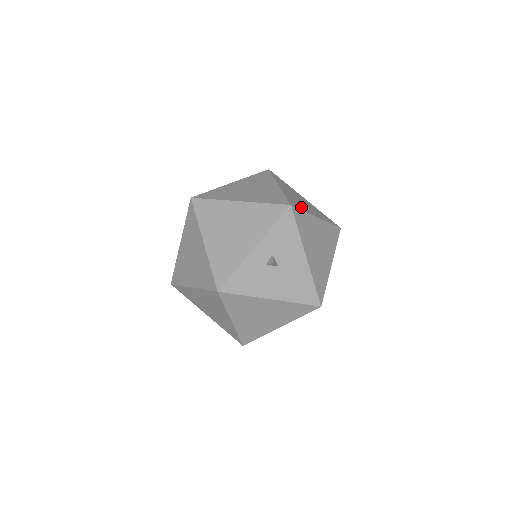
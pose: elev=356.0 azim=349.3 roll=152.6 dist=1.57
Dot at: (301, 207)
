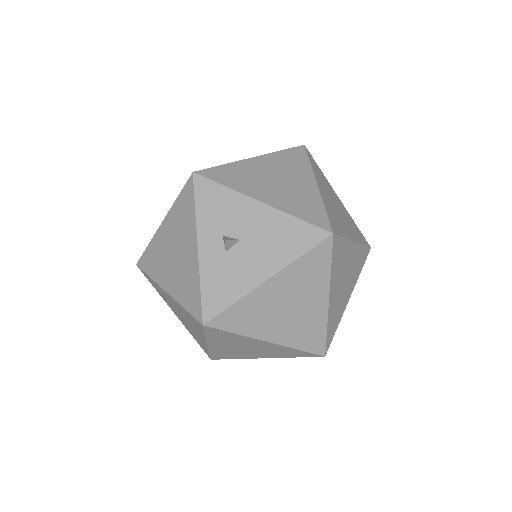
Dot at: occluded
